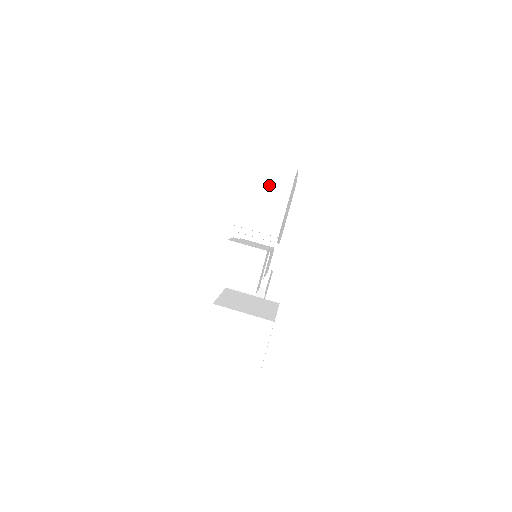
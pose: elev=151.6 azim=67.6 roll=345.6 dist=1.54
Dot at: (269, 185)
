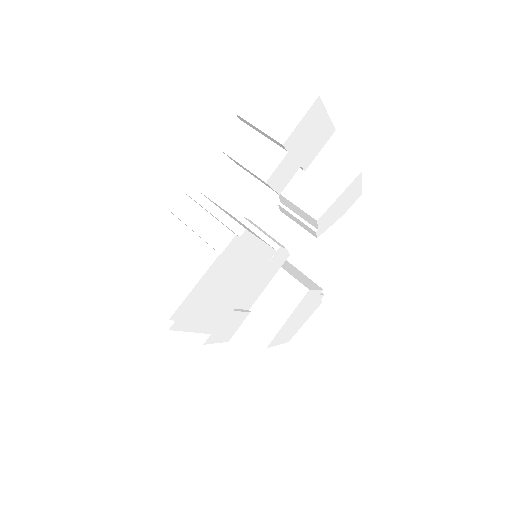
Dot at: occluded
